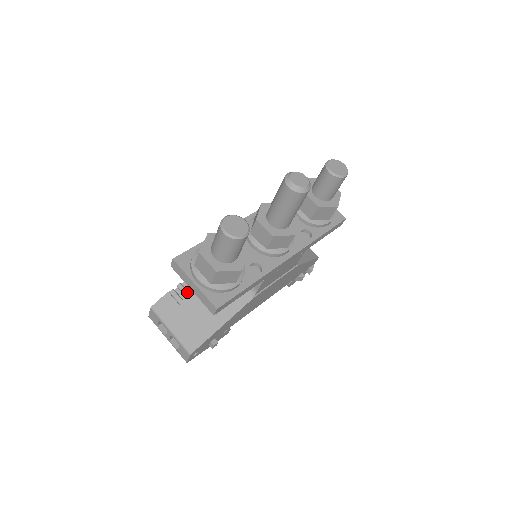
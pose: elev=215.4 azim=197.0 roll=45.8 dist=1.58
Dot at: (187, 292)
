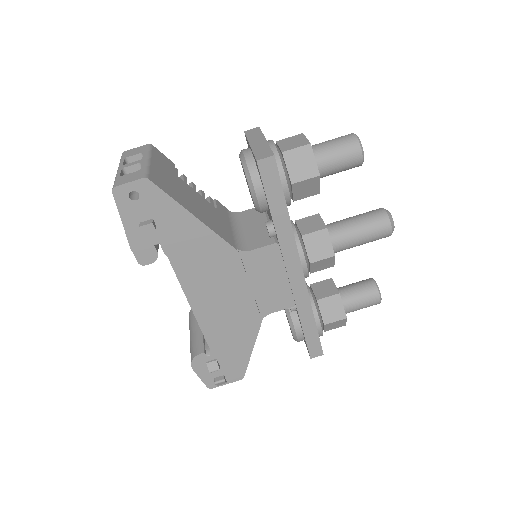
Dot at: occluded
